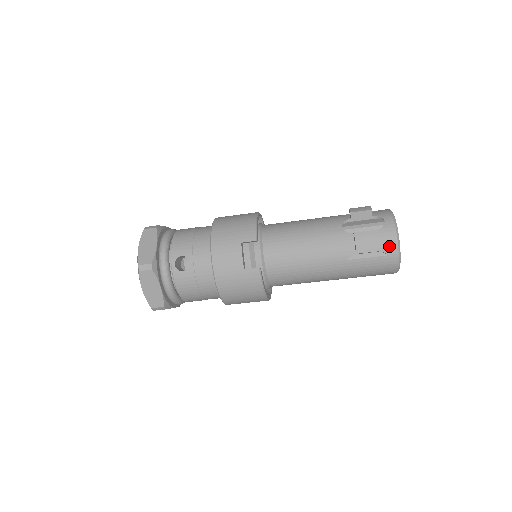
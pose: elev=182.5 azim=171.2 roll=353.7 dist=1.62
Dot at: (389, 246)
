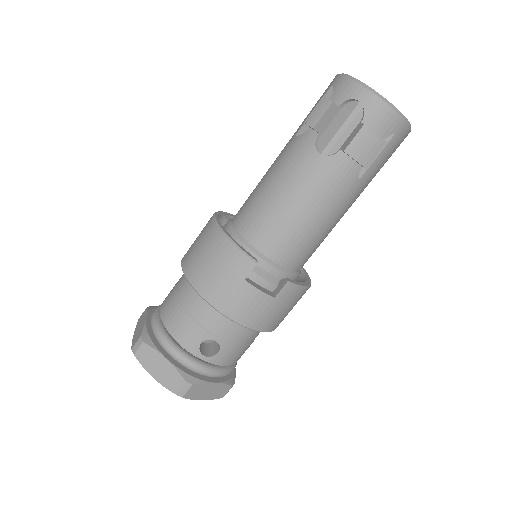
Dot at: (390, 124)
